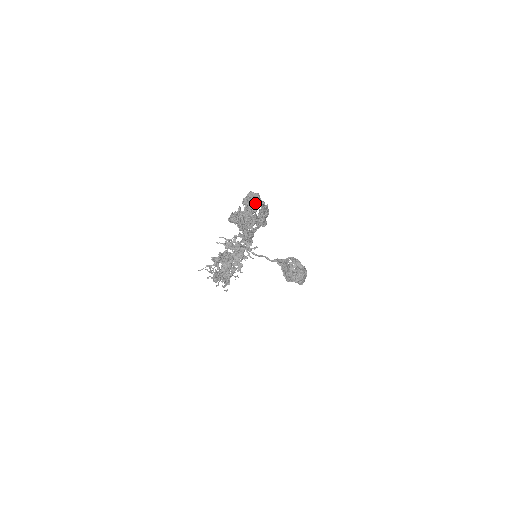
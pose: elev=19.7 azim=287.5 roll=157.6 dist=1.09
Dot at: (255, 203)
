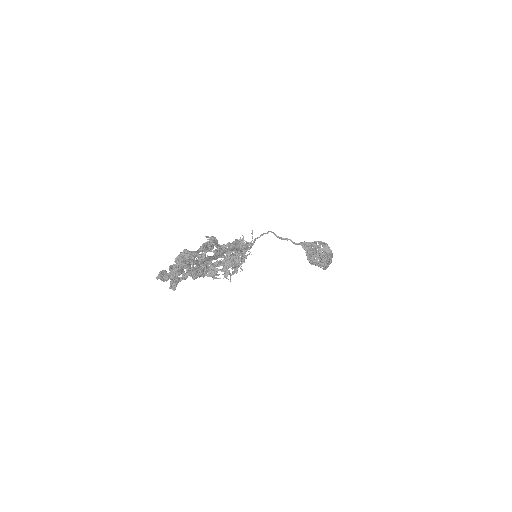
Dot at: (180, 267)
